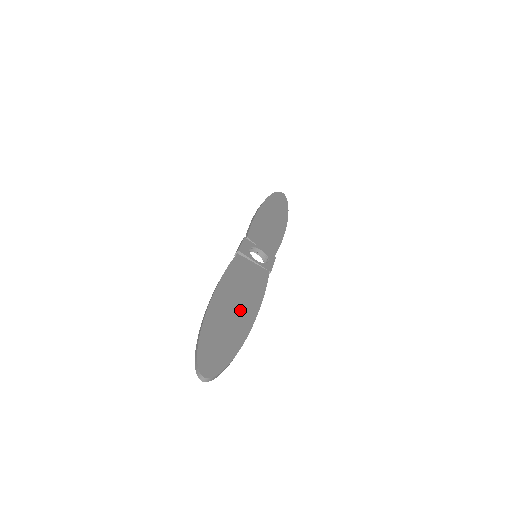
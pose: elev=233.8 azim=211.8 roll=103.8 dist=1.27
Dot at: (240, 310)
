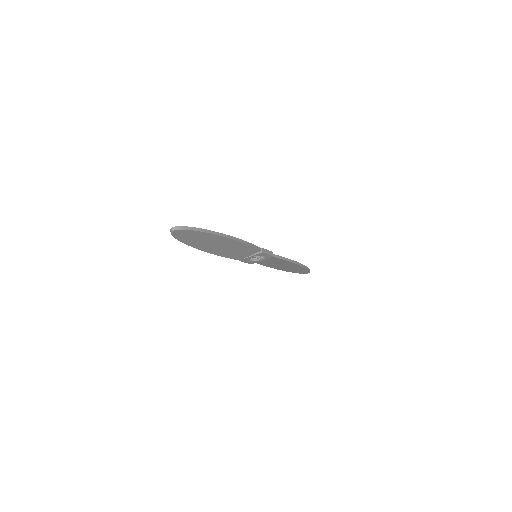
Dot at: occluded
